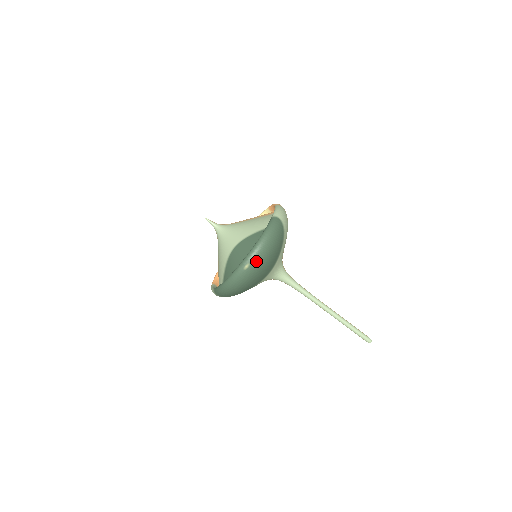
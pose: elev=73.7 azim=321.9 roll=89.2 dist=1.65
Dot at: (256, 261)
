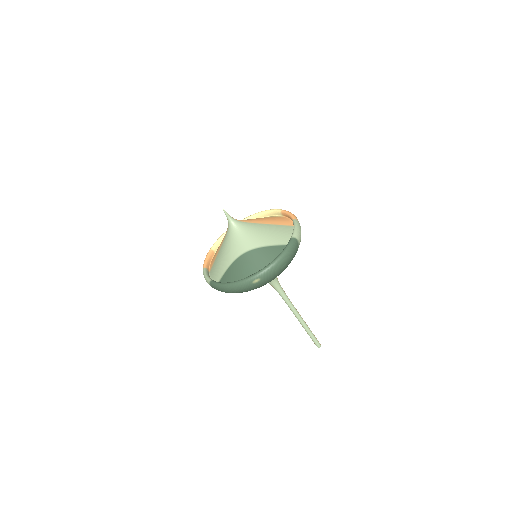
Dot at: (267, 278)
